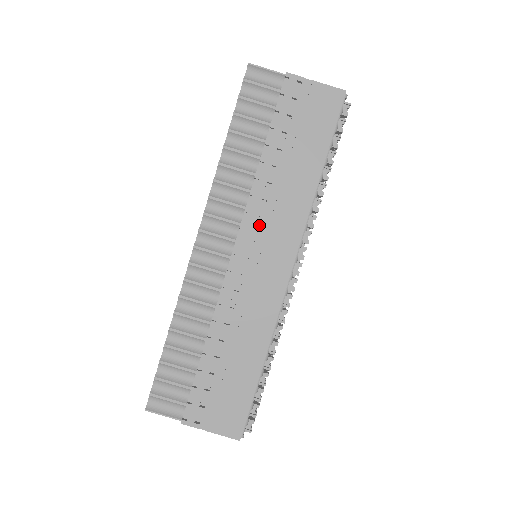
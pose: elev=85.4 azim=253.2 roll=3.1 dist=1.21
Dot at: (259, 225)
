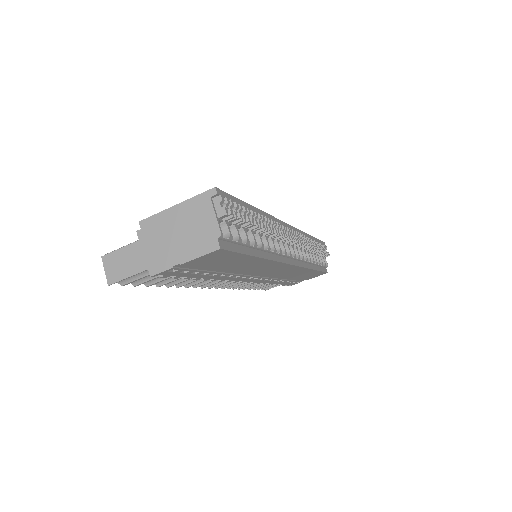
Dot at: (247, 277)
